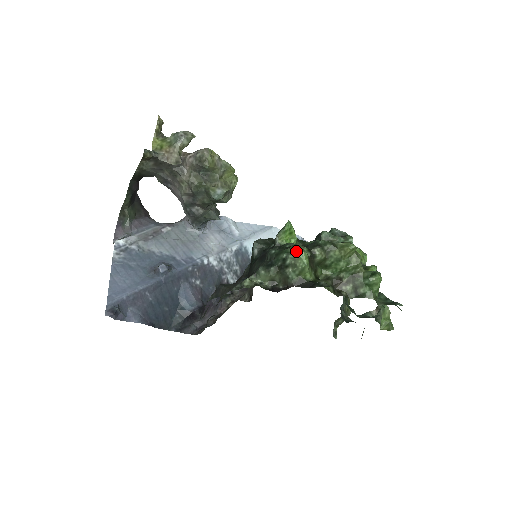
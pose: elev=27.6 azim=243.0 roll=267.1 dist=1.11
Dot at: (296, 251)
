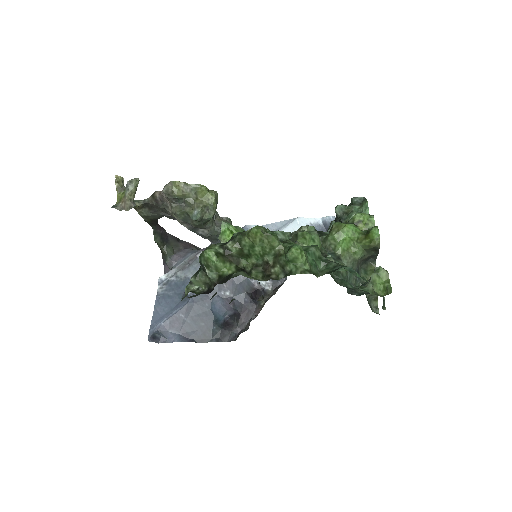
Dot at: (203, 253)
